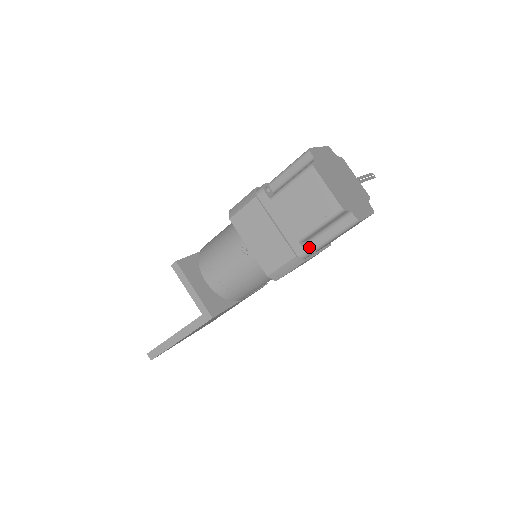
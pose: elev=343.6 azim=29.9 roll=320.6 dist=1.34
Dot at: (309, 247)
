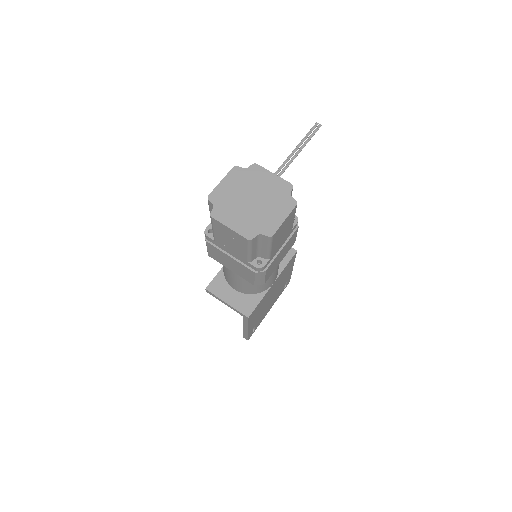
Dot at: (262, 259)
